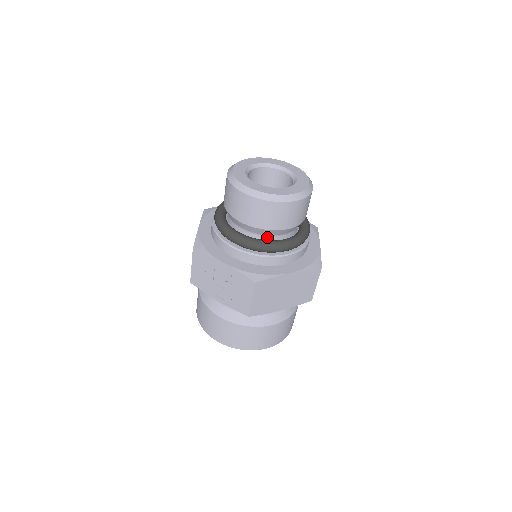
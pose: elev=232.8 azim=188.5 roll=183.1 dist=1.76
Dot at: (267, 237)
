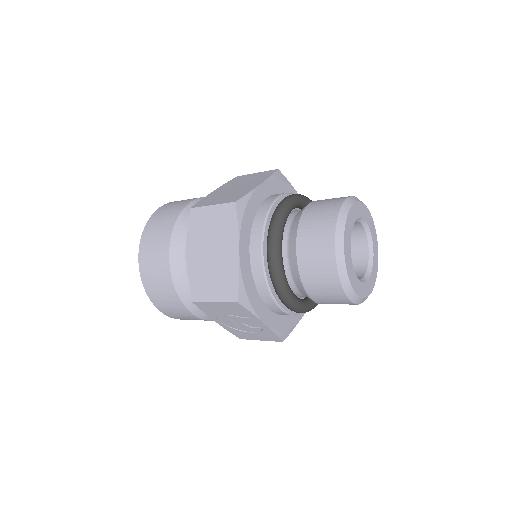
Dot at: occluded
